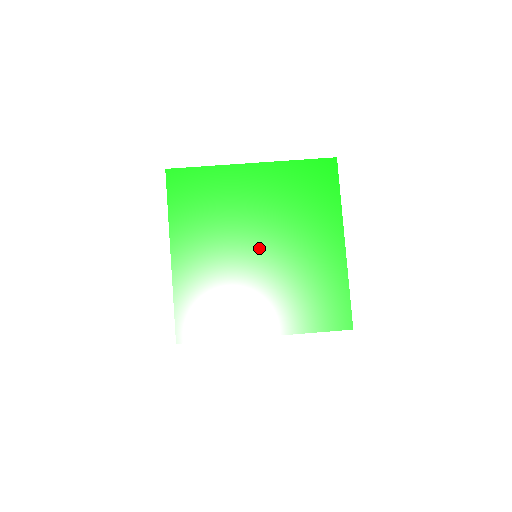
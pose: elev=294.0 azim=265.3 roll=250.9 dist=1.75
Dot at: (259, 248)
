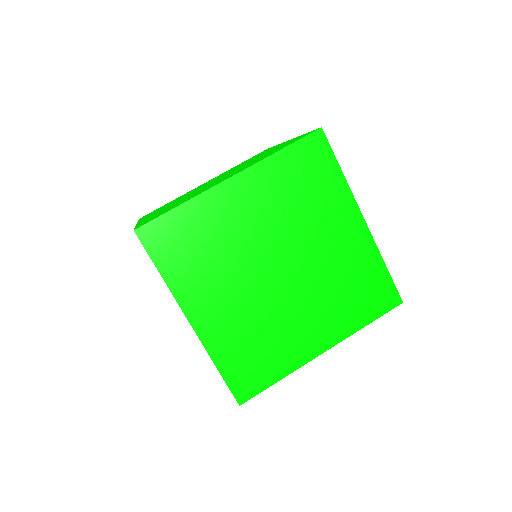
Dot at: (280, 269)
